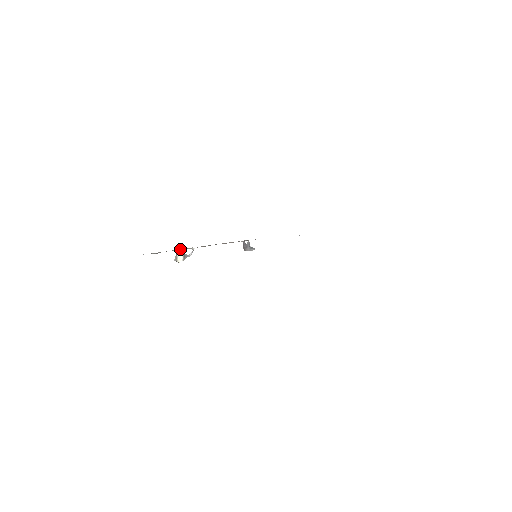
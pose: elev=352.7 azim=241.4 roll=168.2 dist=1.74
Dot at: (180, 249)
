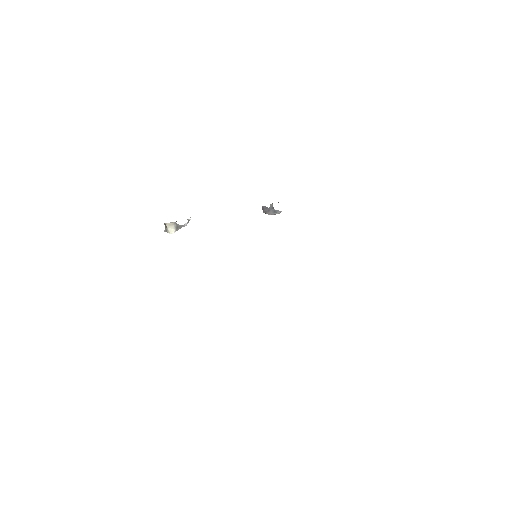
Dot at: occluded
